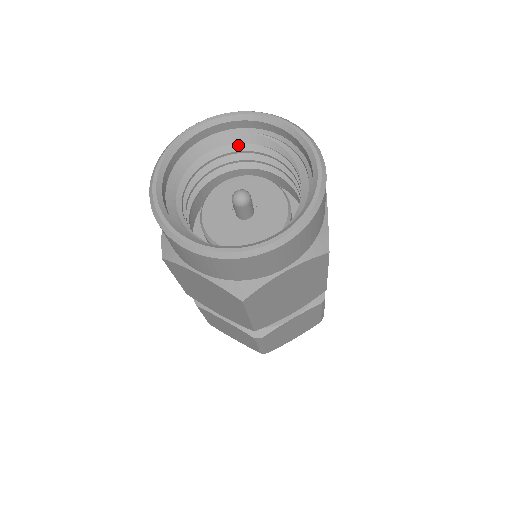
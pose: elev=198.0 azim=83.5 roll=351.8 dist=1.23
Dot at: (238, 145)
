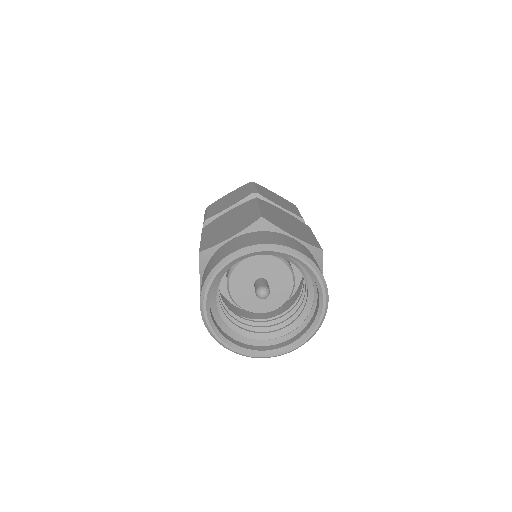
Dot at: occluded
